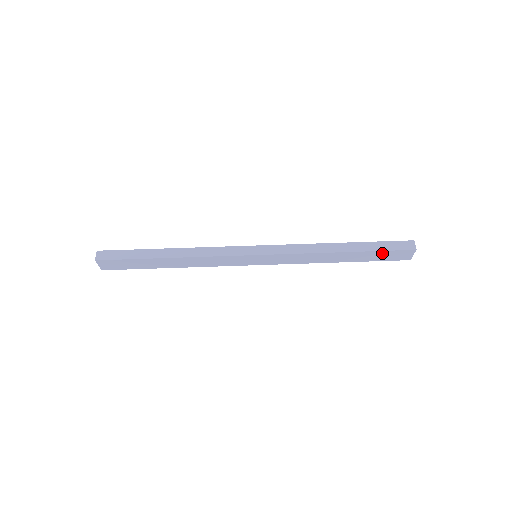
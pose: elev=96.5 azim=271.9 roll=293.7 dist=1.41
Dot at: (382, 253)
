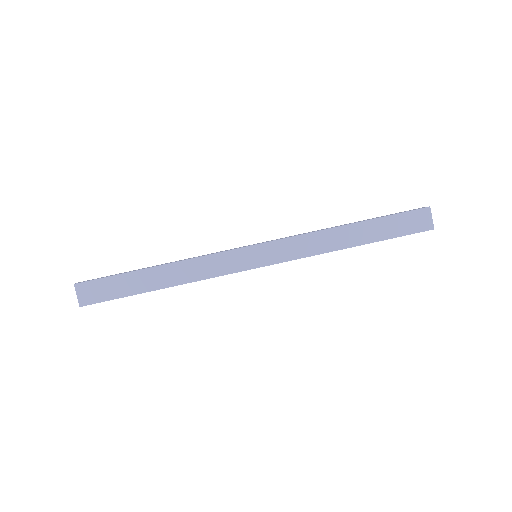
Dot at: (395, 220)
